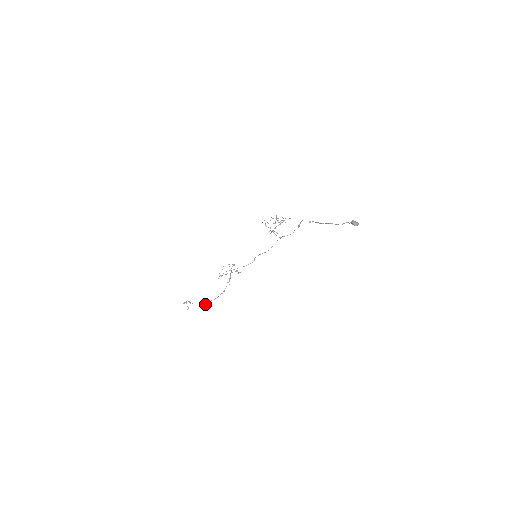
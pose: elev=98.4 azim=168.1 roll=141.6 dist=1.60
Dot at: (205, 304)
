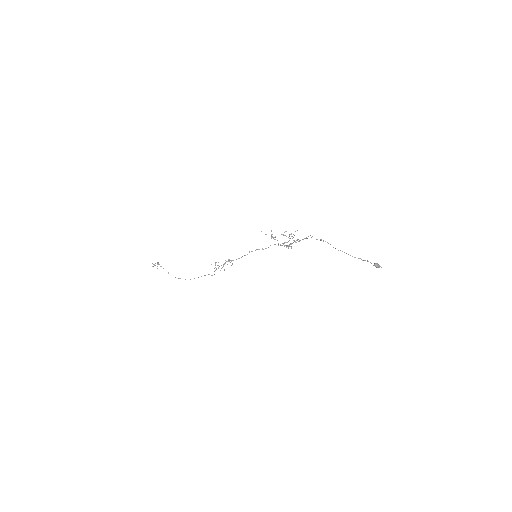
Dot at: occluded
